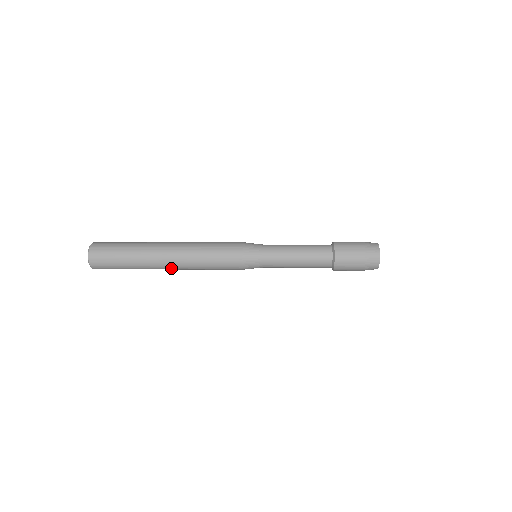
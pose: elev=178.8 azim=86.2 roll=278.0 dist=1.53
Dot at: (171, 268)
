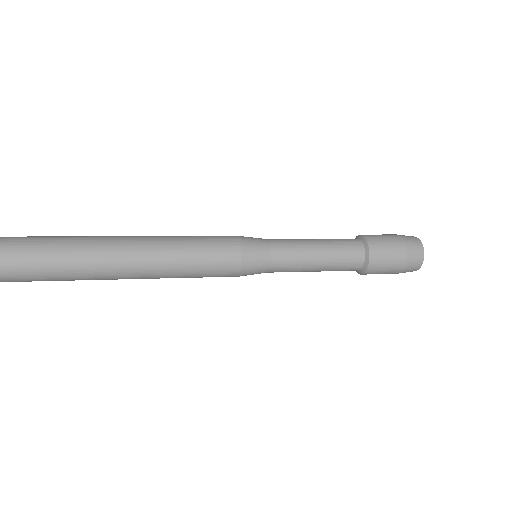
Dot at: (126, 278)
